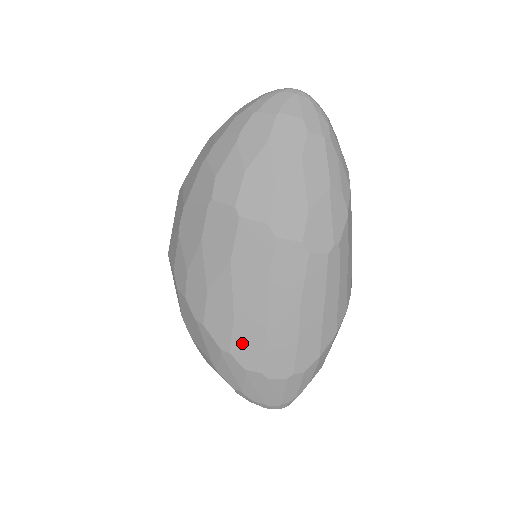
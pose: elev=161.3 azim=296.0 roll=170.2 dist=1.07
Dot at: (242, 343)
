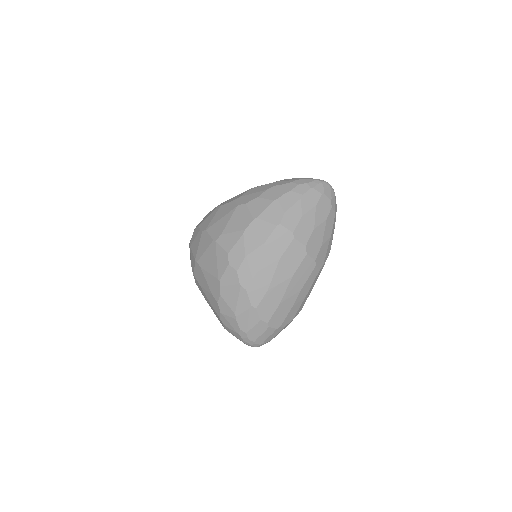
Dot at: (266, 304)
